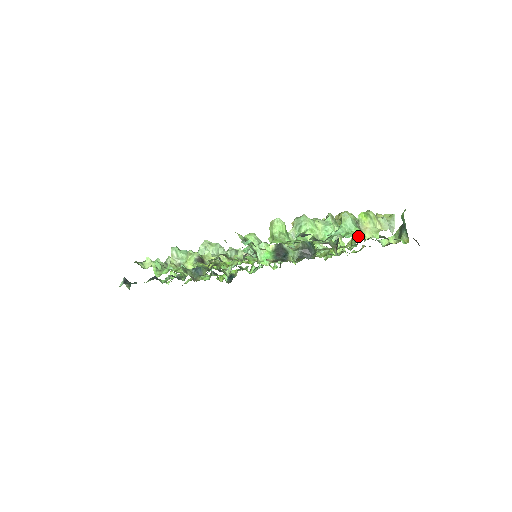
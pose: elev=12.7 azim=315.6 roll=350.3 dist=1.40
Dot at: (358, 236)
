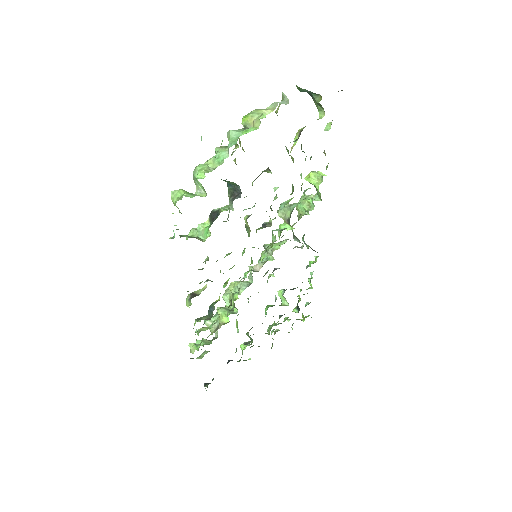
Dot at: occluded
